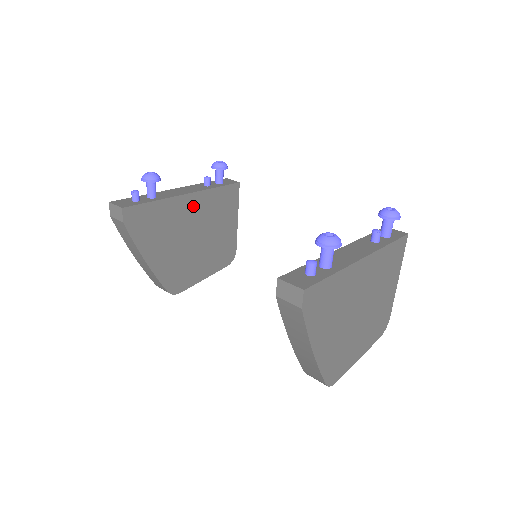
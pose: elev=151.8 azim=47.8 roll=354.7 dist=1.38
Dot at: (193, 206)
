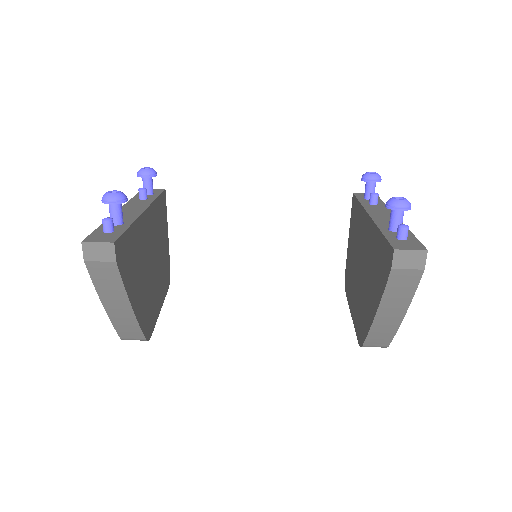
Dot at: (148, 225)
